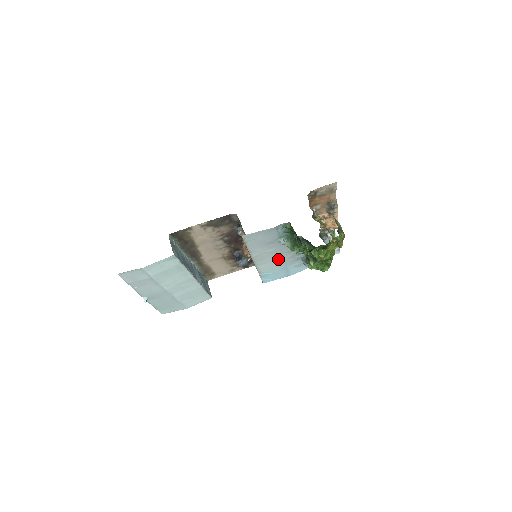
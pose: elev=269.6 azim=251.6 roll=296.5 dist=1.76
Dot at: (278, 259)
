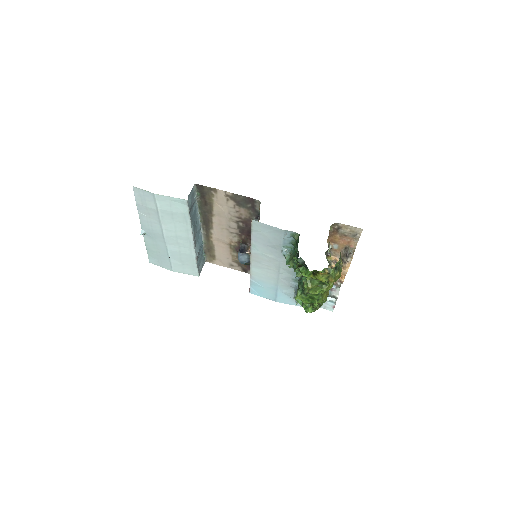
Dot at: (273, 272)
